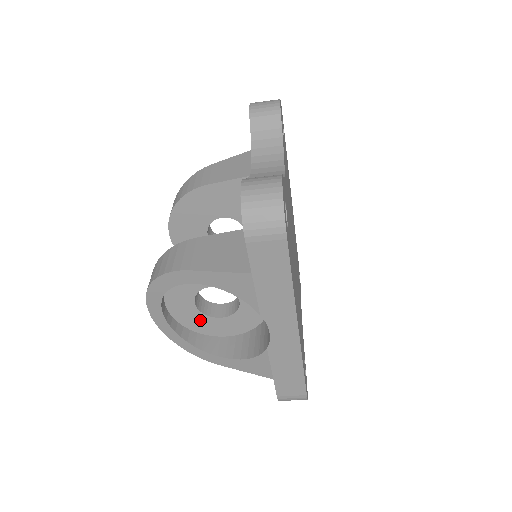
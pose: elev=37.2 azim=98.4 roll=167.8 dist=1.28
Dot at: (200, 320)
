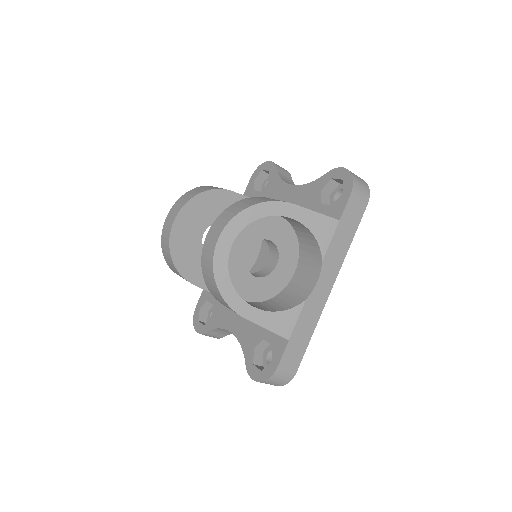
Dot at: (239, 272)
